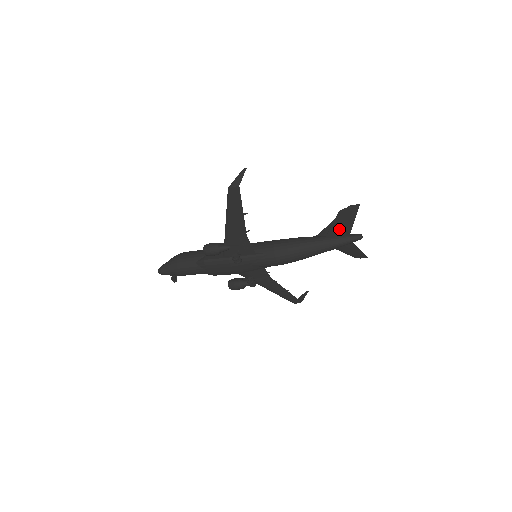
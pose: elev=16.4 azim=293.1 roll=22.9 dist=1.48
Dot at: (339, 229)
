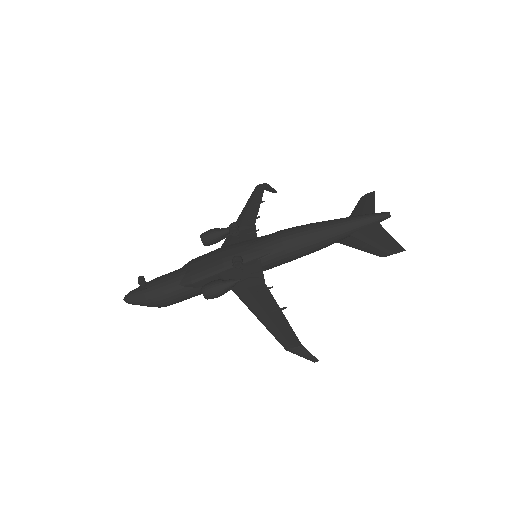
Dot at: (361, 211)
